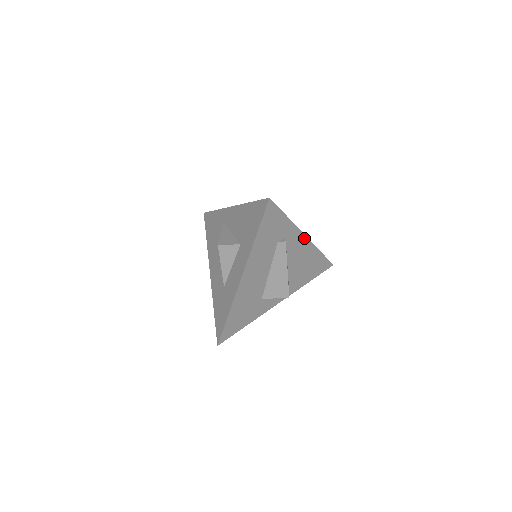
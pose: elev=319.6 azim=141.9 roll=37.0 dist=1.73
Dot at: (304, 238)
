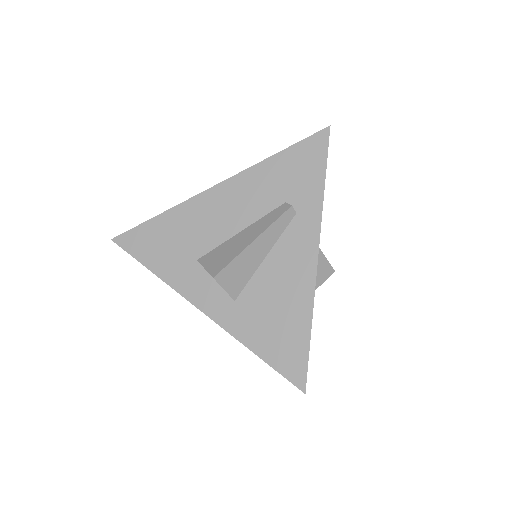
Dot at: (314, 255)
